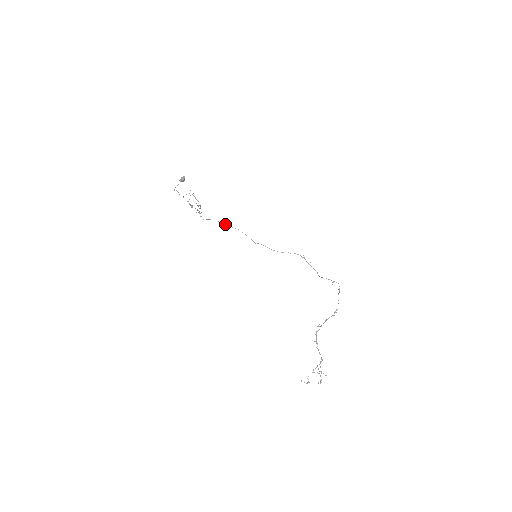
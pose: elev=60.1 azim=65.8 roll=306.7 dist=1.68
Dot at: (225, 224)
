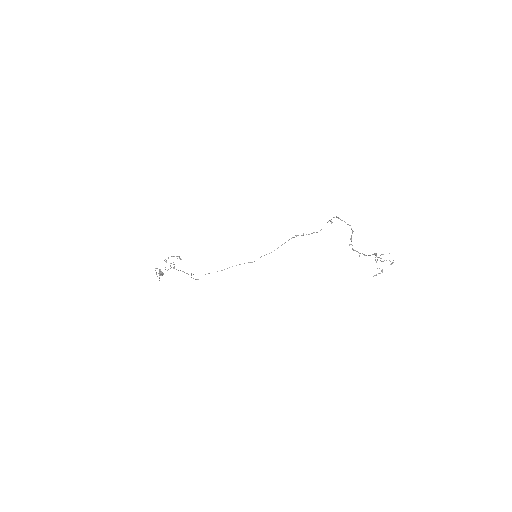
Dot at: occluded
